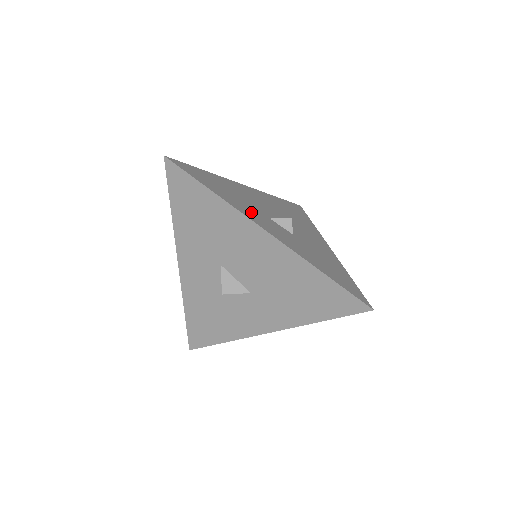
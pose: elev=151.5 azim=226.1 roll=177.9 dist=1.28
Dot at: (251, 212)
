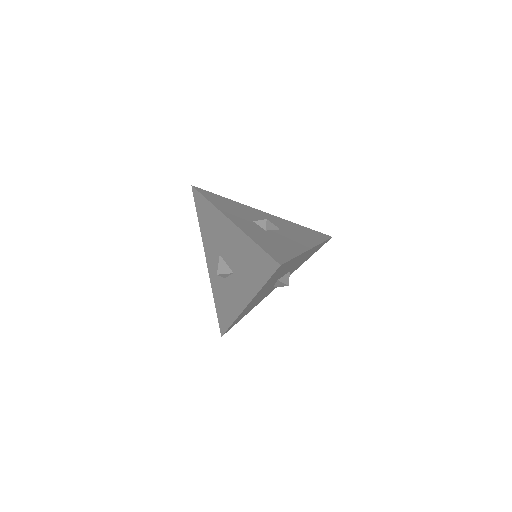
Dot at: (234, 214)
